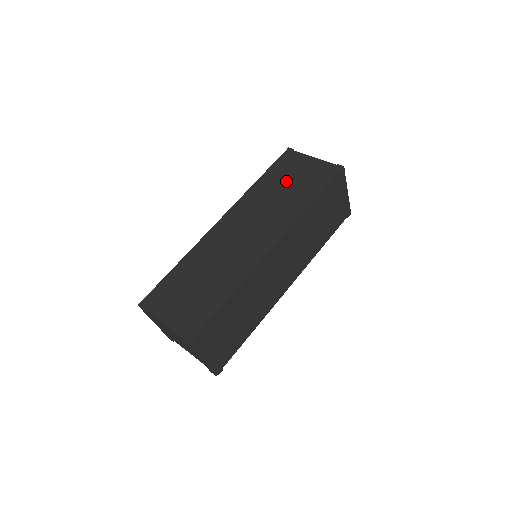
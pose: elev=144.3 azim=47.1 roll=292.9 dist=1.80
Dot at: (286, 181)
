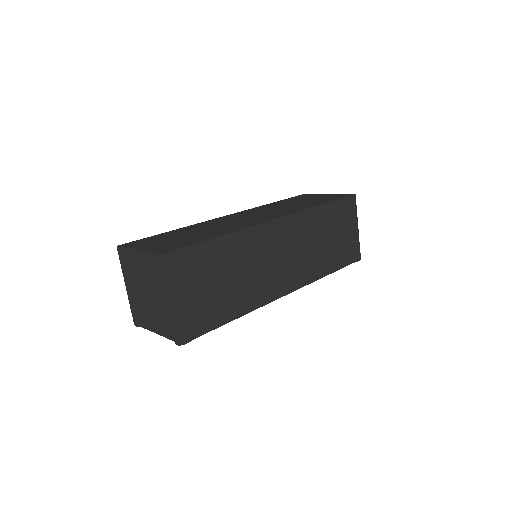
Dot at: (298, 201)
